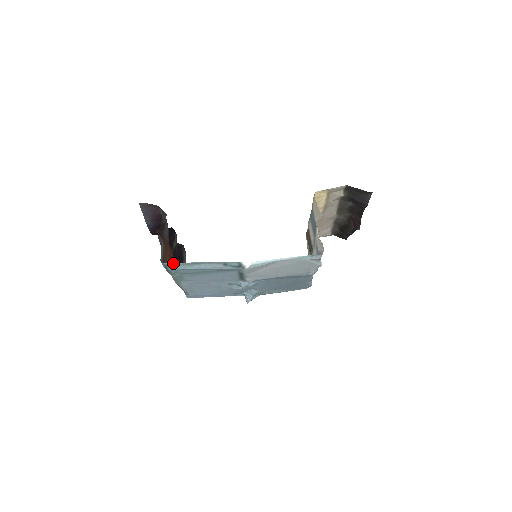
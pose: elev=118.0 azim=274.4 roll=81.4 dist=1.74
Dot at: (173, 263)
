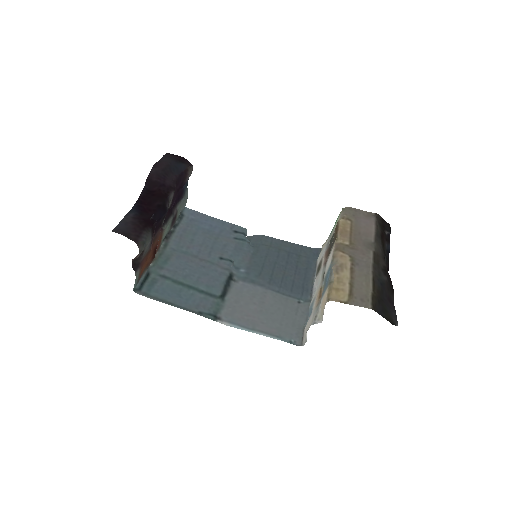
Dot at: (146, 296)
